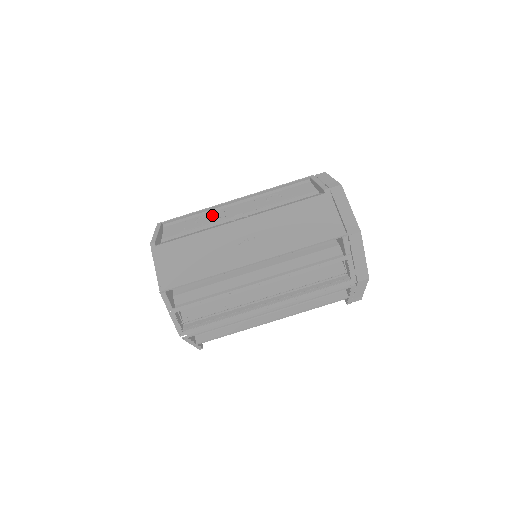
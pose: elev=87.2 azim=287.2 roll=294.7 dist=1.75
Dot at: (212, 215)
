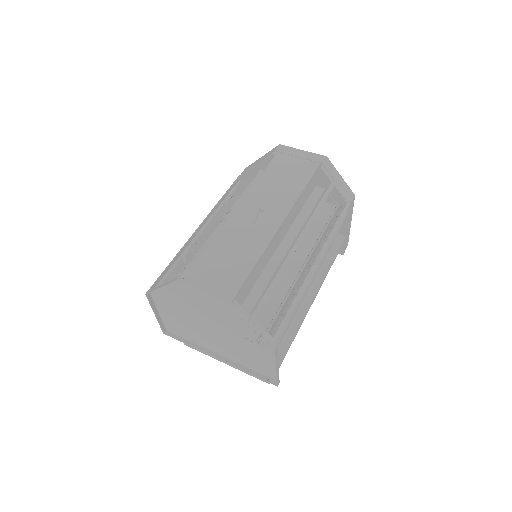
Dot at: occluded
